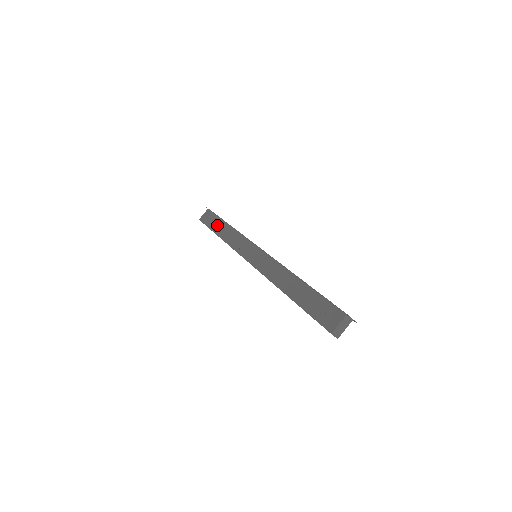
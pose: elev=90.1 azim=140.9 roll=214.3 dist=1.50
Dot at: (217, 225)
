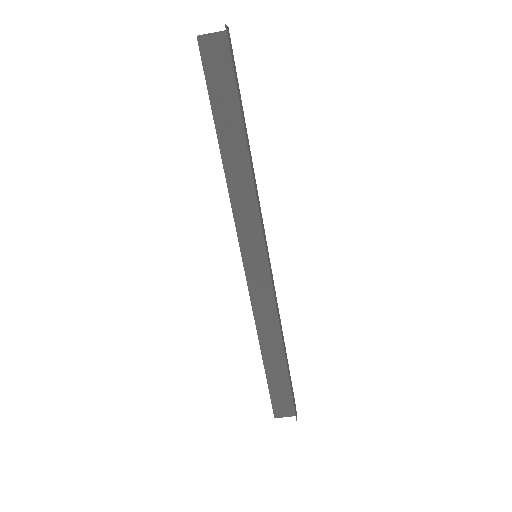
Dot at: (228, 118)
